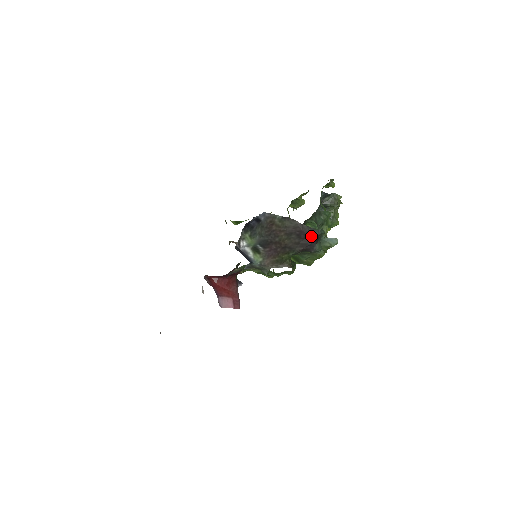
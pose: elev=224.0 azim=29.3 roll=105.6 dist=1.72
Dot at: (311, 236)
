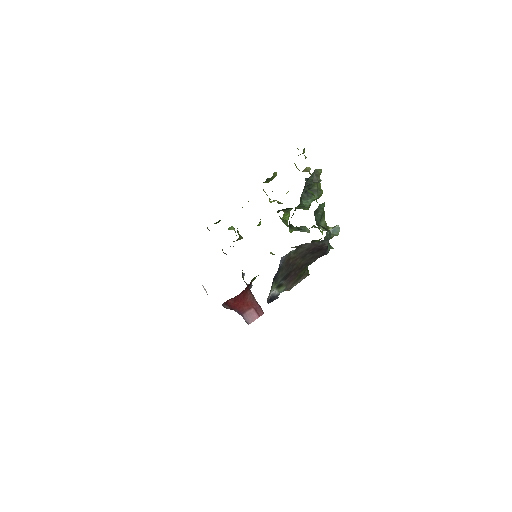
Dot at: (323, 247)
